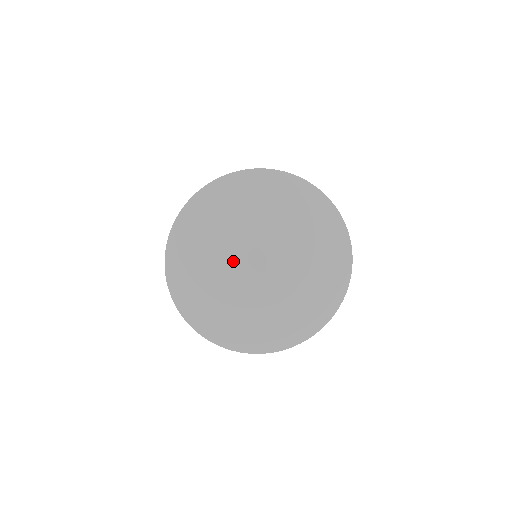
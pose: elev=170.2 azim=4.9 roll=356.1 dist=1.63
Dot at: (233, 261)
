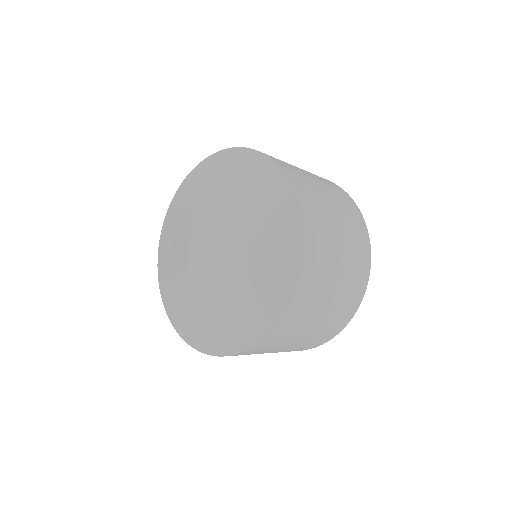
Dot at: (194, 216)
